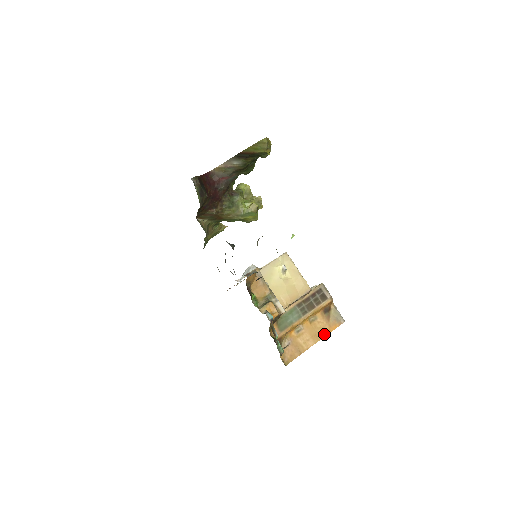
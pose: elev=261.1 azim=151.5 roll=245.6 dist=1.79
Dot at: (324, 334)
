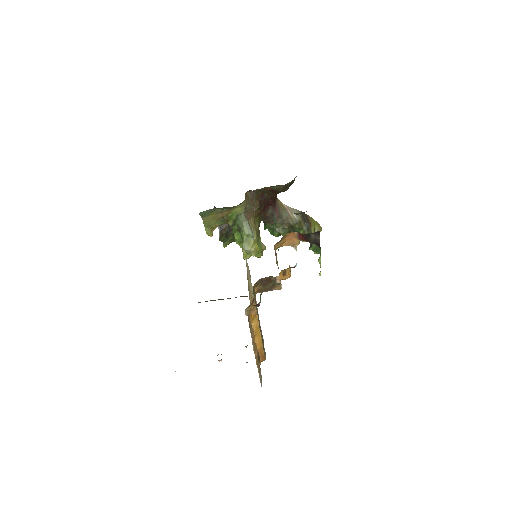
Dot at: occluded
